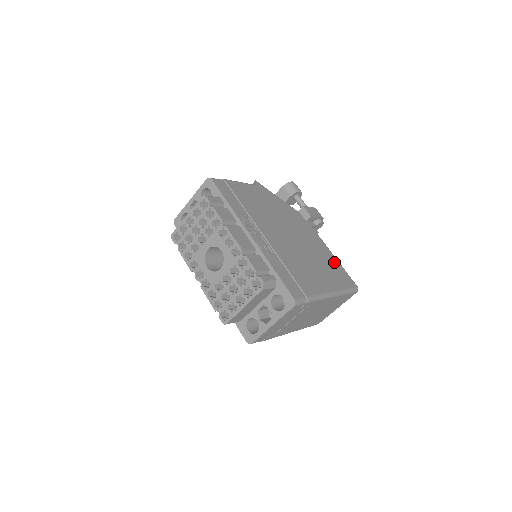
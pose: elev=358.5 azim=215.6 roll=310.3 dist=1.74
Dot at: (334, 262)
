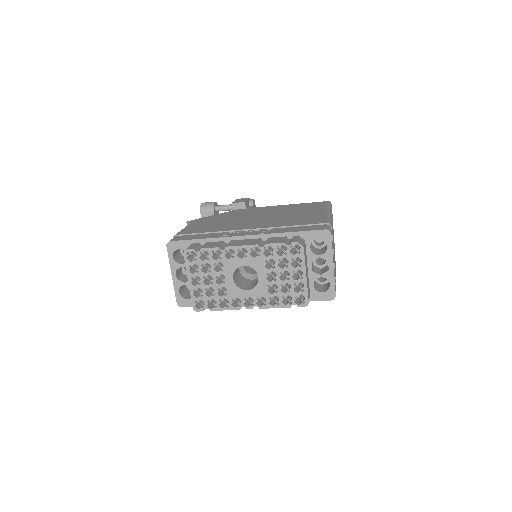
Dot at: occluded
